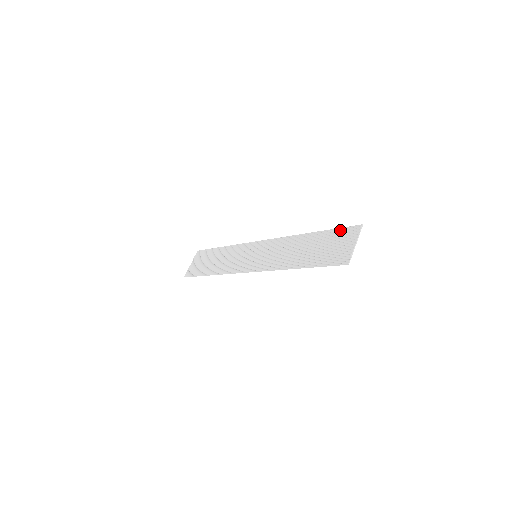
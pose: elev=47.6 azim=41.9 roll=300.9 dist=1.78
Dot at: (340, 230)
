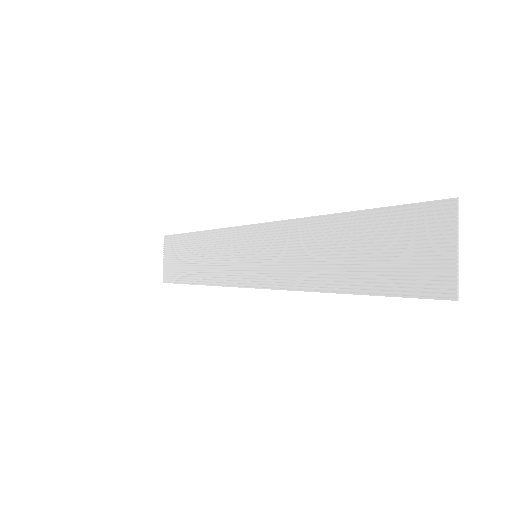
Dot at: (406, 211)
